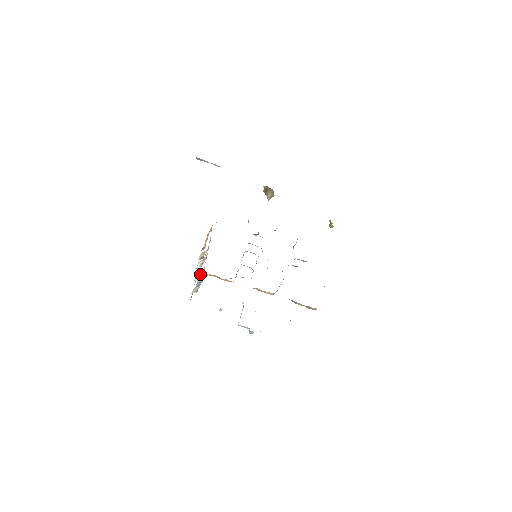
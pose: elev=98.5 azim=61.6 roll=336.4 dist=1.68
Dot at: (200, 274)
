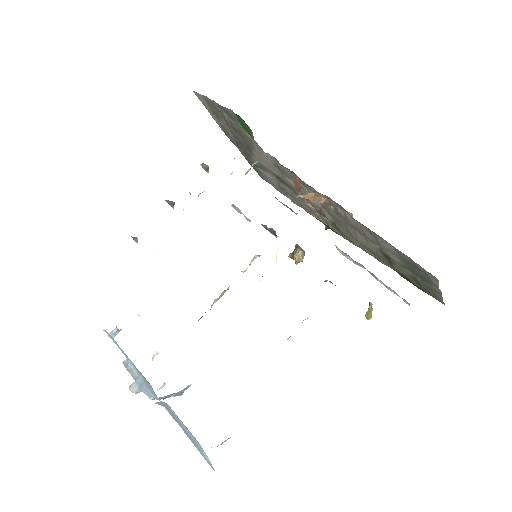
Dot at: occluded
